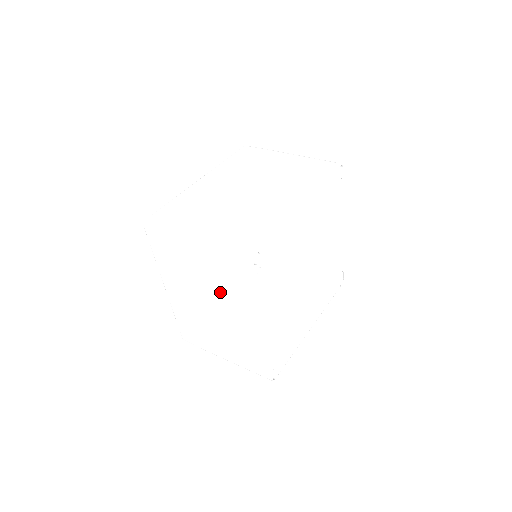
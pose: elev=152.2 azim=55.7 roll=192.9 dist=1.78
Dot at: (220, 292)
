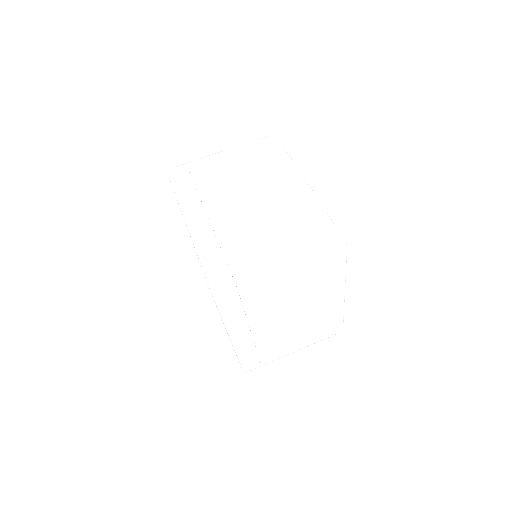
Dot at: (305, 297)
